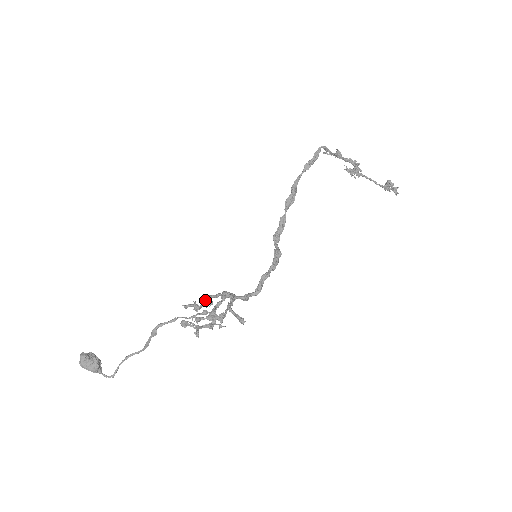
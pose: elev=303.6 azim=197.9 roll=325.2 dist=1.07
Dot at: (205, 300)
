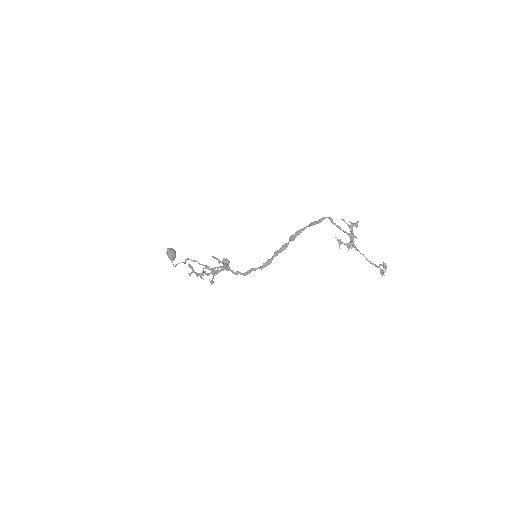
Dot at: (223, 261)
